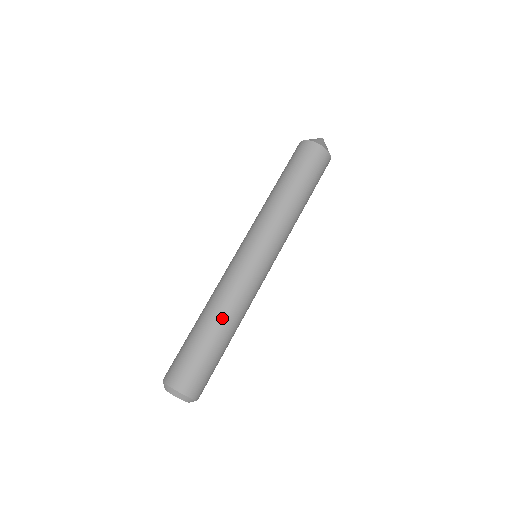
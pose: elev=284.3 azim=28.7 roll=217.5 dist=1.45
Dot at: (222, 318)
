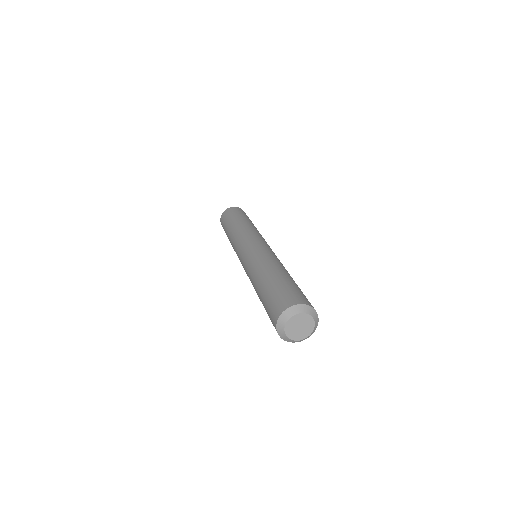
Dot at: (282, 268)
